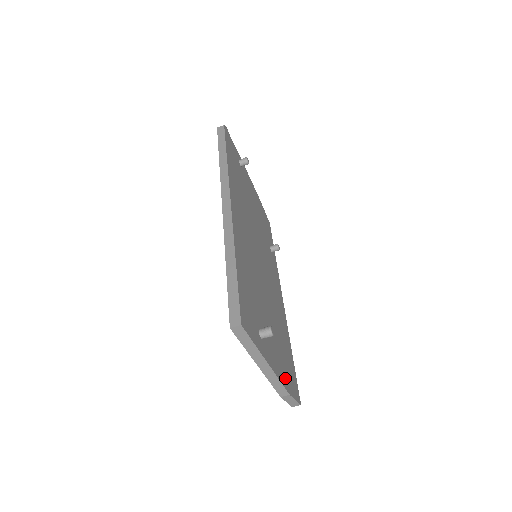
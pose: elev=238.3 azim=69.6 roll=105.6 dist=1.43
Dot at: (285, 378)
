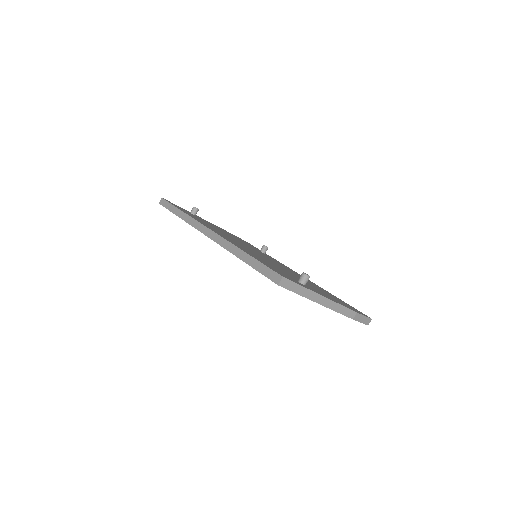
Dot at: (344, 305)
